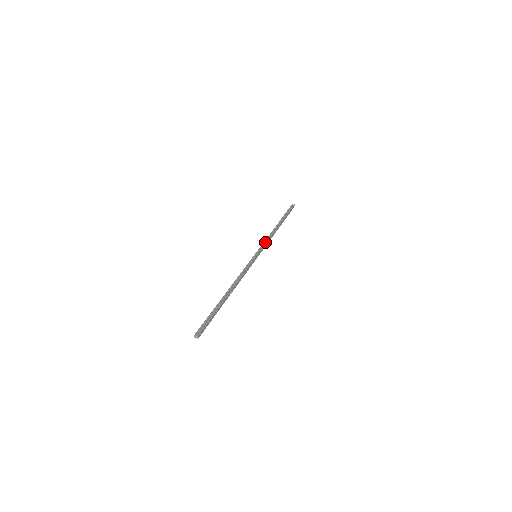
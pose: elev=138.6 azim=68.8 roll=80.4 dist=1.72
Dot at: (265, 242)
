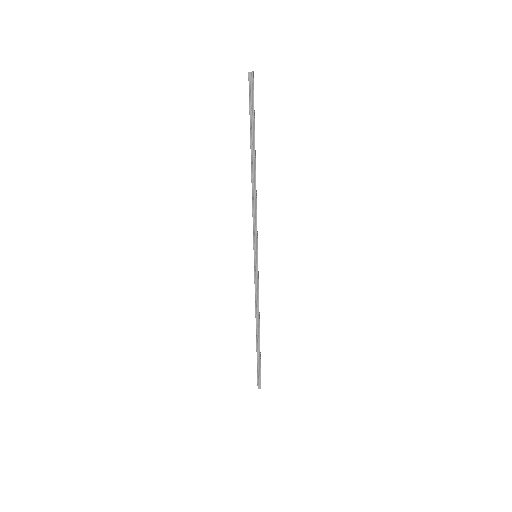
Dot at: (256, 287)
